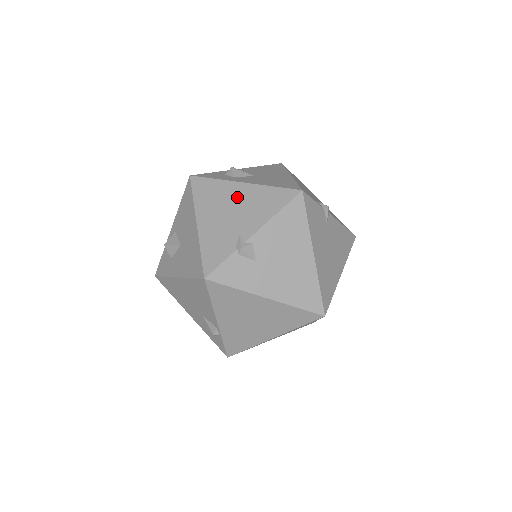
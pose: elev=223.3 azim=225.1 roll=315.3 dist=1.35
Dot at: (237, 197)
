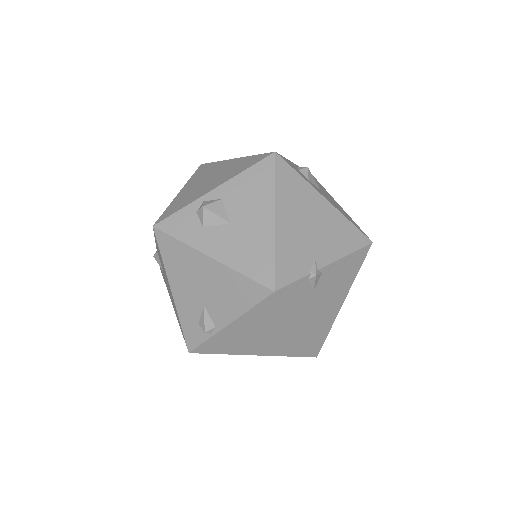
Dot at: (319, 212)
